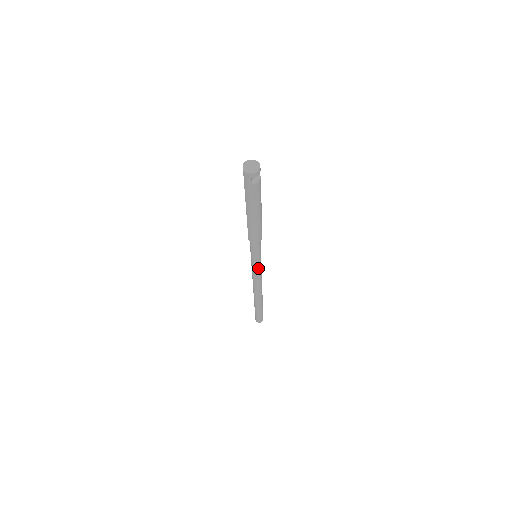
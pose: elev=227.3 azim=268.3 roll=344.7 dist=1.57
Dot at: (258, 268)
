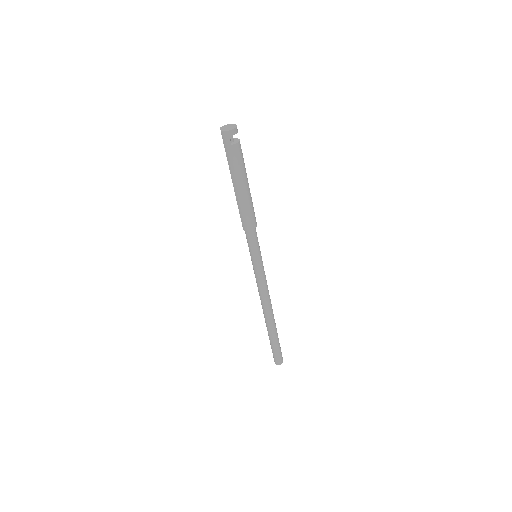
Dot at: (261, 272)
